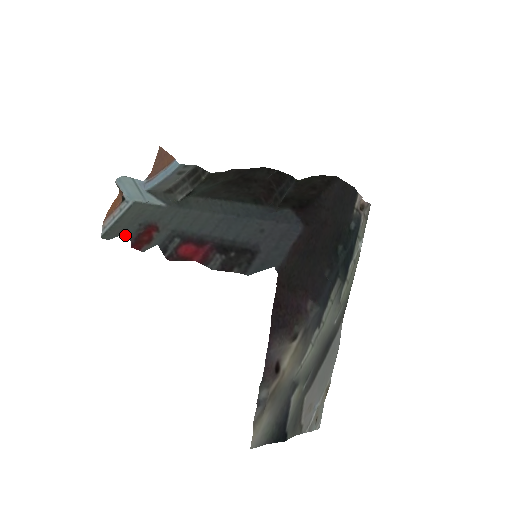
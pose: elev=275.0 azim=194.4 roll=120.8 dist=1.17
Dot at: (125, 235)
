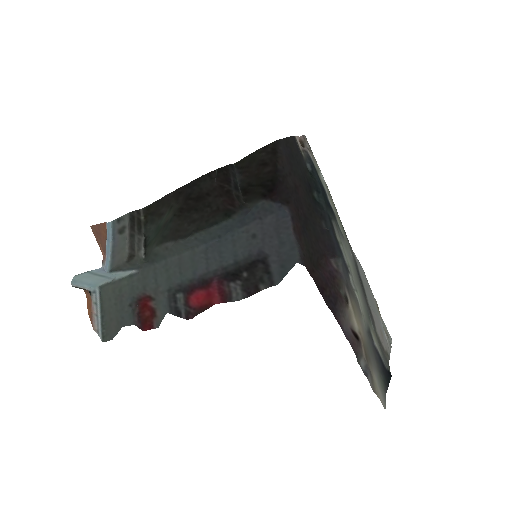
Dot at: (126, 325)
